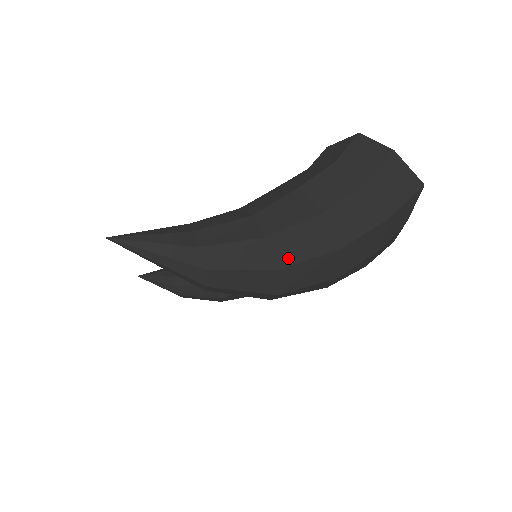
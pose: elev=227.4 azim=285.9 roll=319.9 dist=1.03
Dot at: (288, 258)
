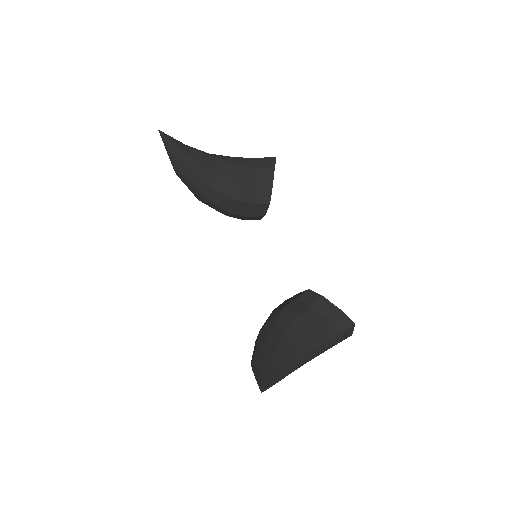
Dot at: occluded
